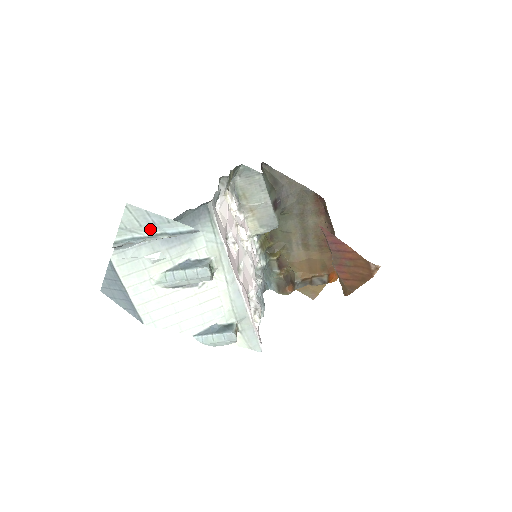
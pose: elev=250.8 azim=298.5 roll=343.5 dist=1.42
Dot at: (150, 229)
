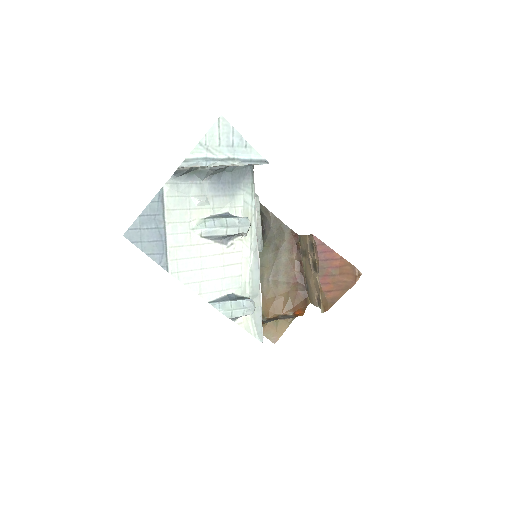
Dot at: (225, 151)
